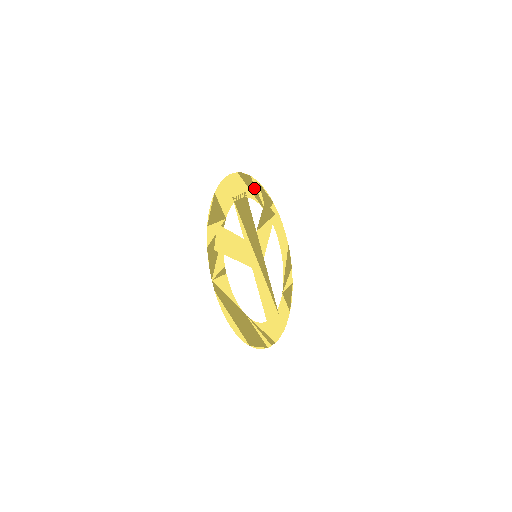
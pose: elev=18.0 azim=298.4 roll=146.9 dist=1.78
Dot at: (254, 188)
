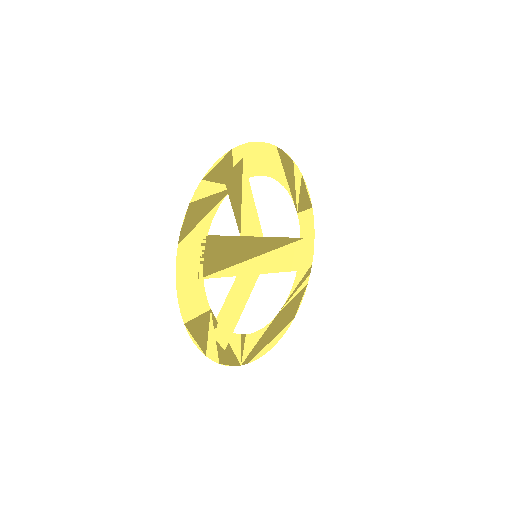
Dot at: (204, 202)
